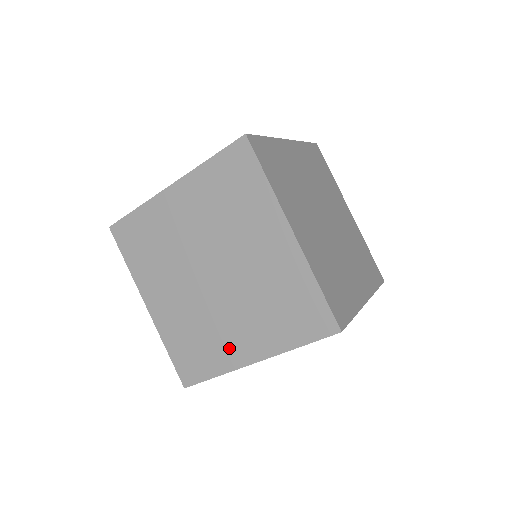
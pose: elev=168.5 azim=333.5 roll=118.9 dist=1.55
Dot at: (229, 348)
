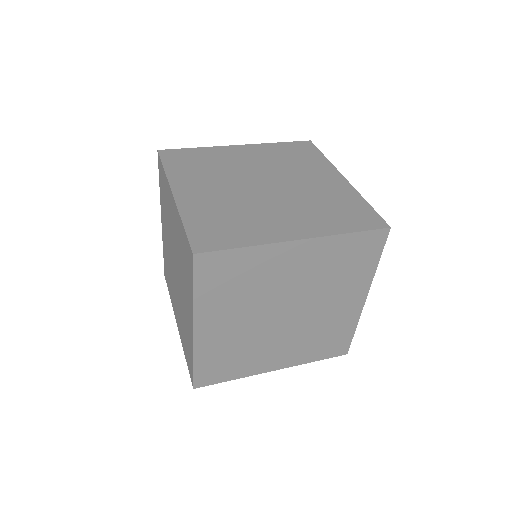
Dot at: (188, 327)
